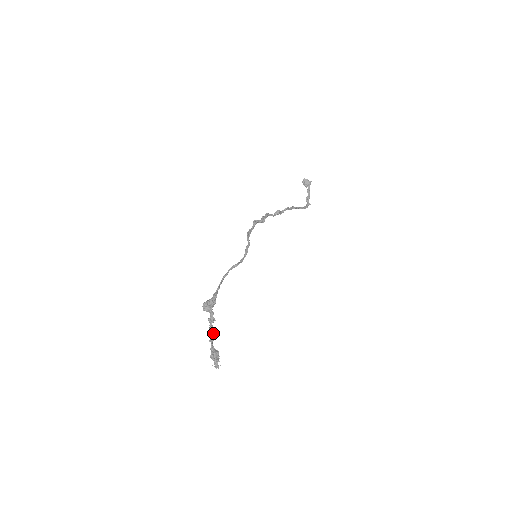
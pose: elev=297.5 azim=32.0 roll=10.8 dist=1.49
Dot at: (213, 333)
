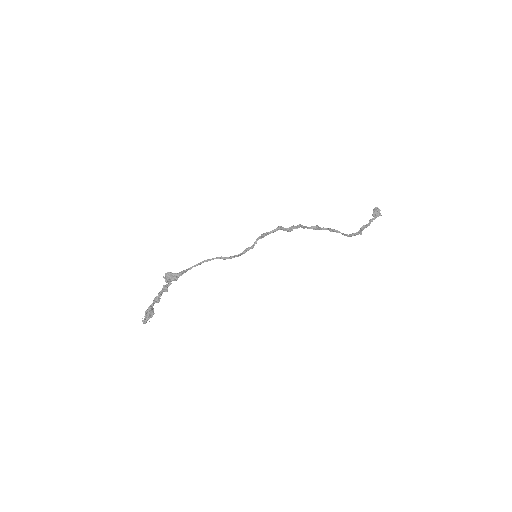
Dot at: occluded
